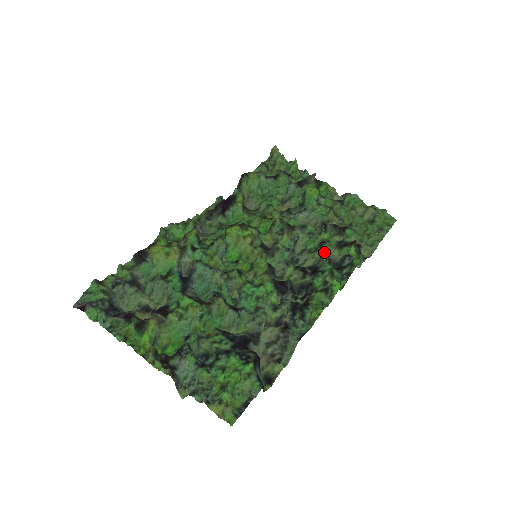
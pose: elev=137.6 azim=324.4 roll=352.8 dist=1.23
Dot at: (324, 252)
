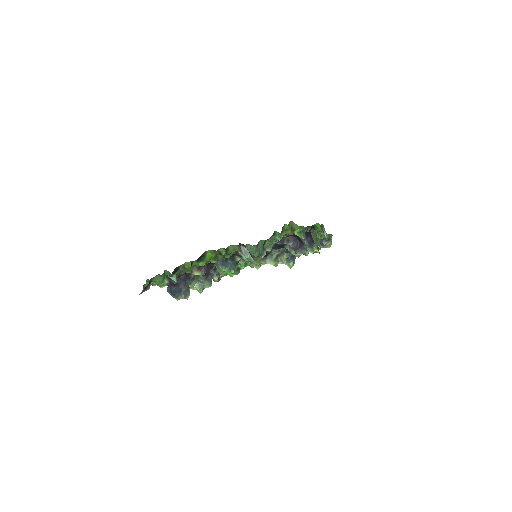
Dot at: occluded
